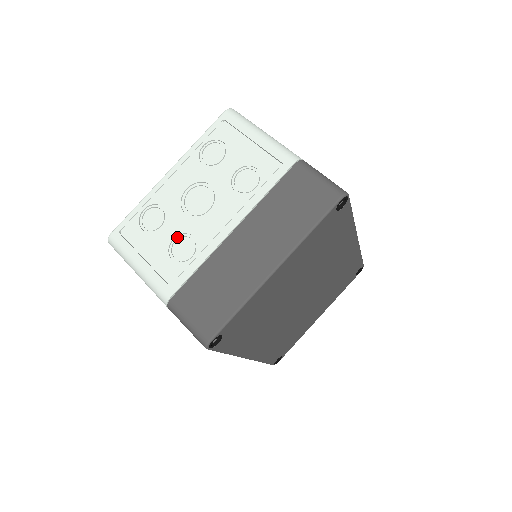
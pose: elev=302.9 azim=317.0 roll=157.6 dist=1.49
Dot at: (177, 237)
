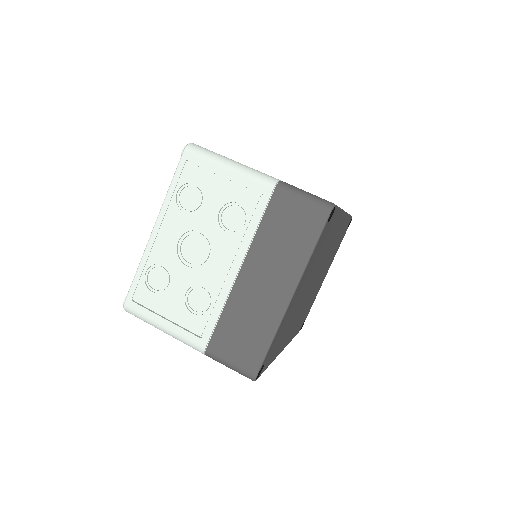
Dot at: (189, 291)
